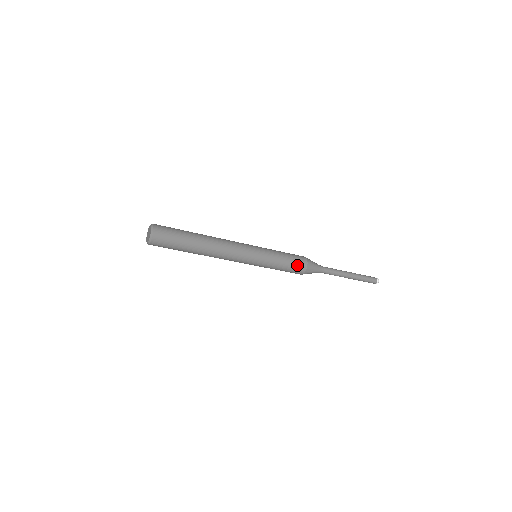
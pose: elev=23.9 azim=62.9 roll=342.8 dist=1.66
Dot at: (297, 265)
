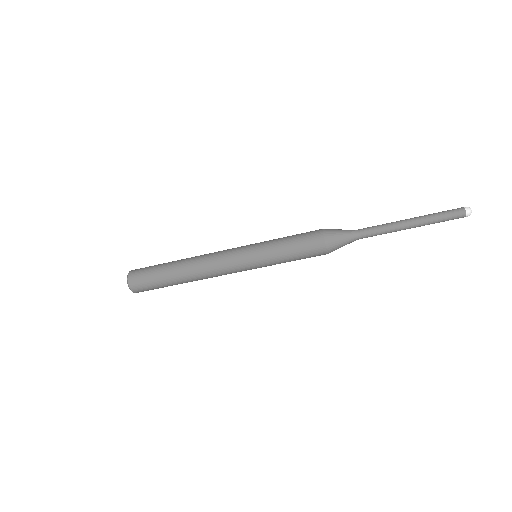
Dot at: (309, 245)
